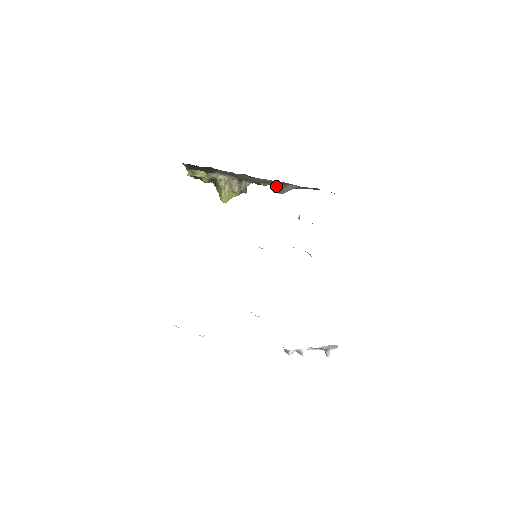
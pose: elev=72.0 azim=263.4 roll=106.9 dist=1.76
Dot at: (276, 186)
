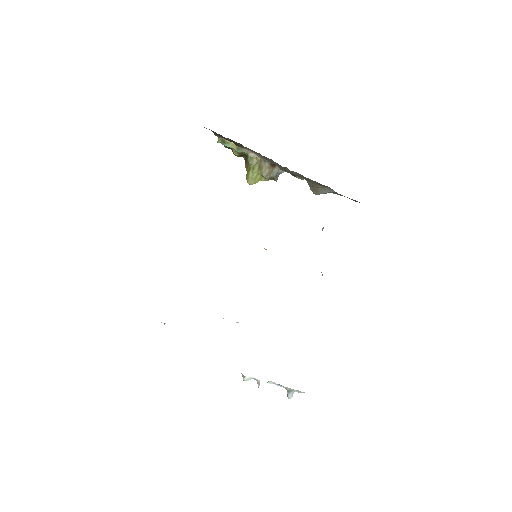
Dot at: (312, 183)
